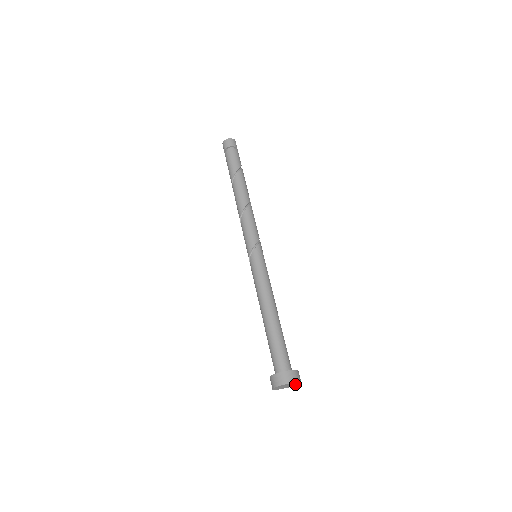
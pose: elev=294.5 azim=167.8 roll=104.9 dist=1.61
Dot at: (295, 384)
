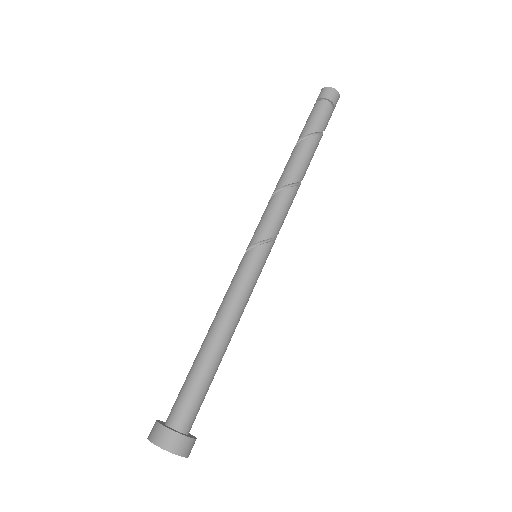
Dot at: occluded
